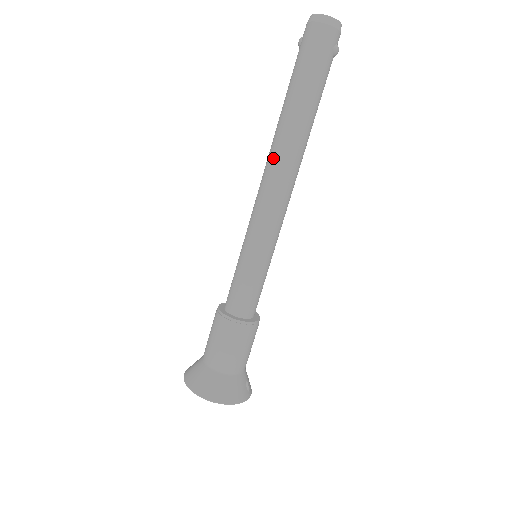
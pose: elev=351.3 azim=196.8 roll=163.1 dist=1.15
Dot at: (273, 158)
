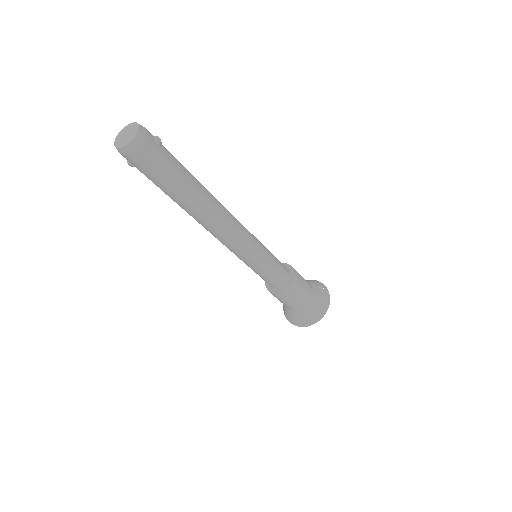
Dot at: (209, 226)
